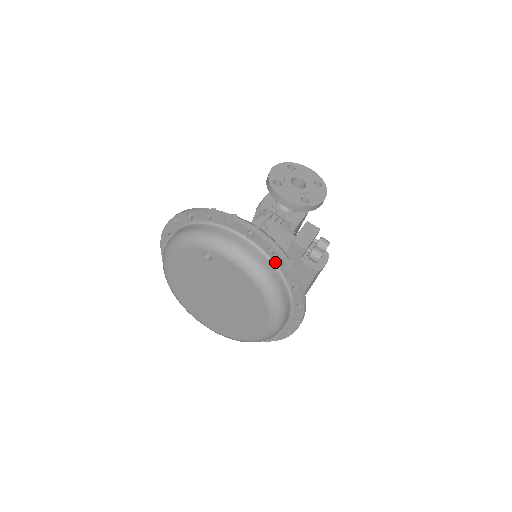
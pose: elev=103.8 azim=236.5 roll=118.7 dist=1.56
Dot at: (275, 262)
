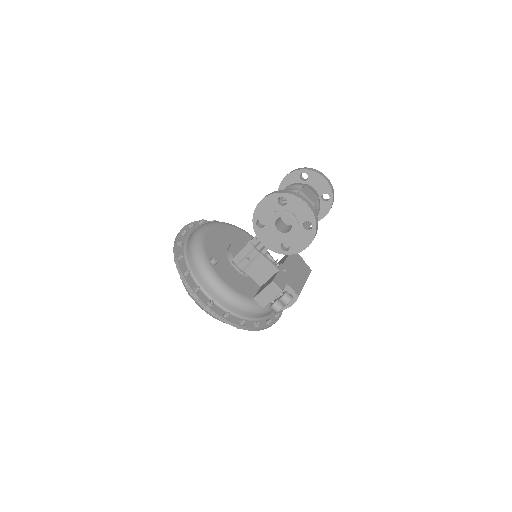
Dot at: occluded
